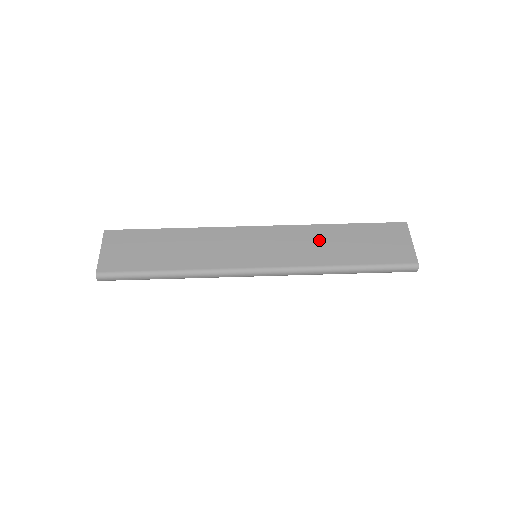
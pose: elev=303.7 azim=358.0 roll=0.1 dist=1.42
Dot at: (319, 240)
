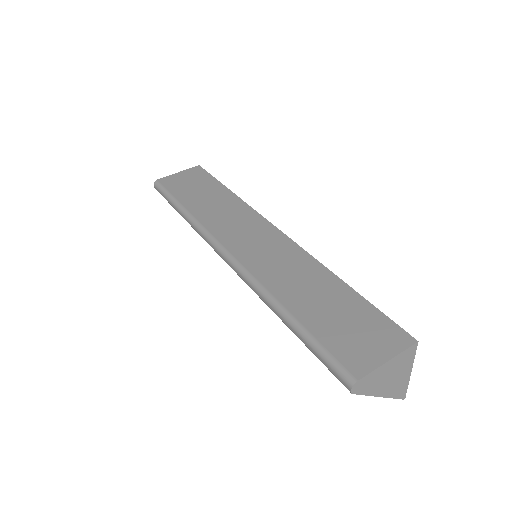
Dot at: (303, 276)
